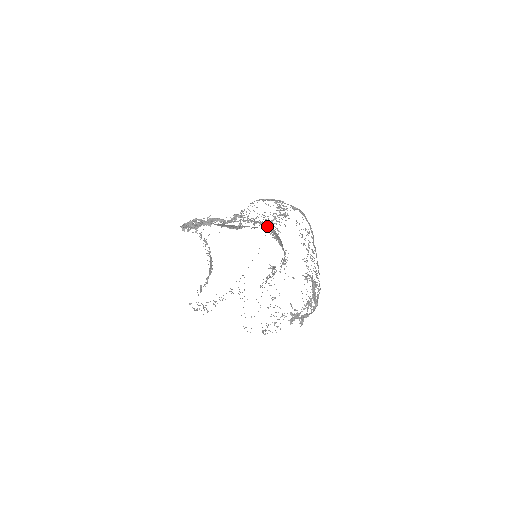
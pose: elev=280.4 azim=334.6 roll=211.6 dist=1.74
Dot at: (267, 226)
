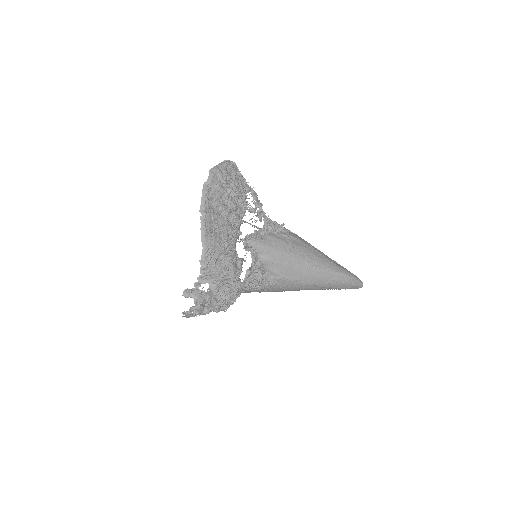
Dot at: (280, 227)
